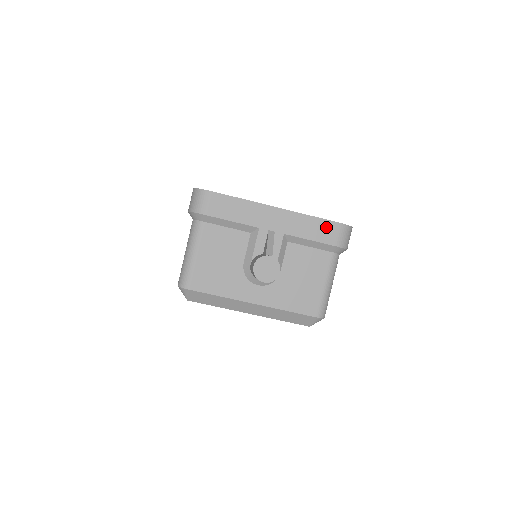
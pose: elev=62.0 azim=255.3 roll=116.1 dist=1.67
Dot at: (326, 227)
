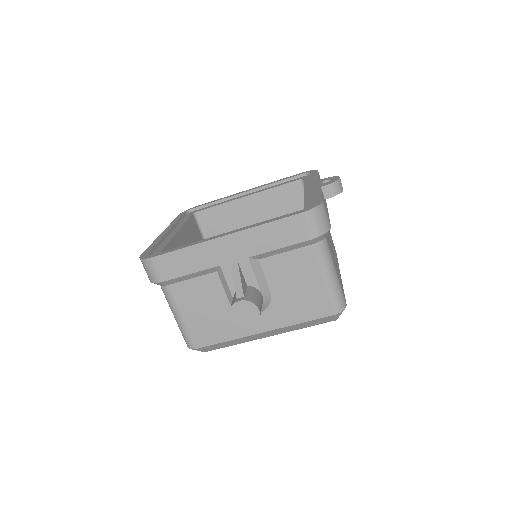
Dot at: (288, 226)
